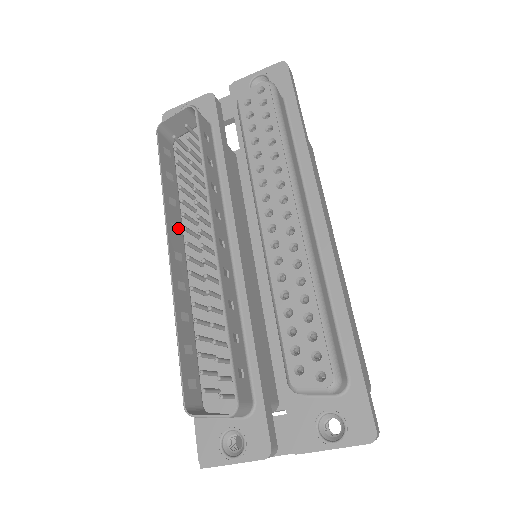
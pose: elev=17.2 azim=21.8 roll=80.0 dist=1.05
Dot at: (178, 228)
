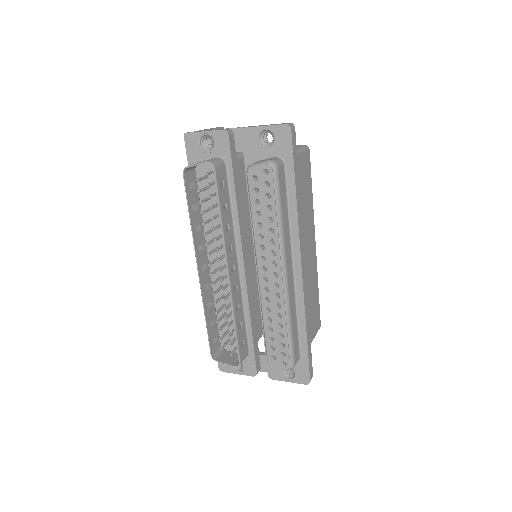
Dot at: (203, 246)
